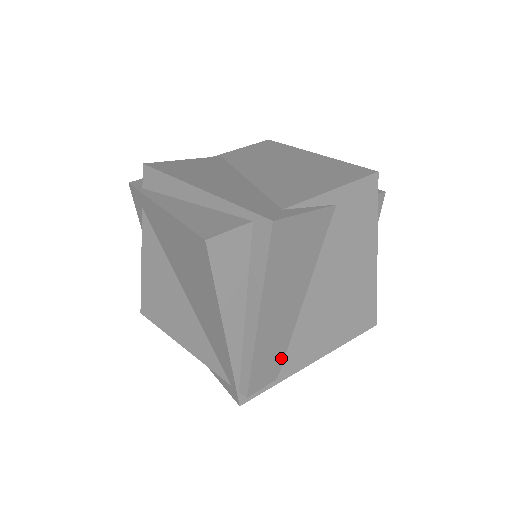
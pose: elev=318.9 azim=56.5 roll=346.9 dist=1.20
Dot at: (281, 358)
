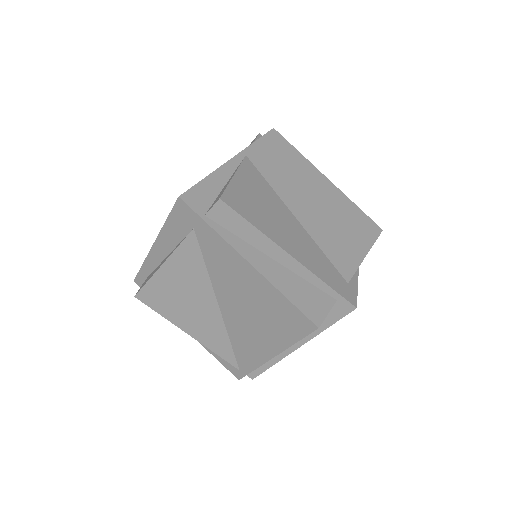
Dot at: occluded
